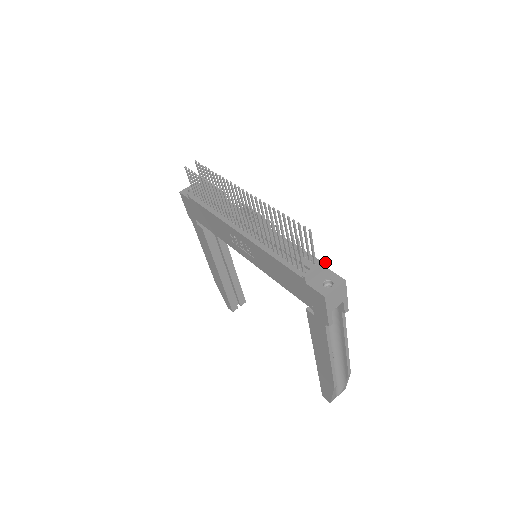
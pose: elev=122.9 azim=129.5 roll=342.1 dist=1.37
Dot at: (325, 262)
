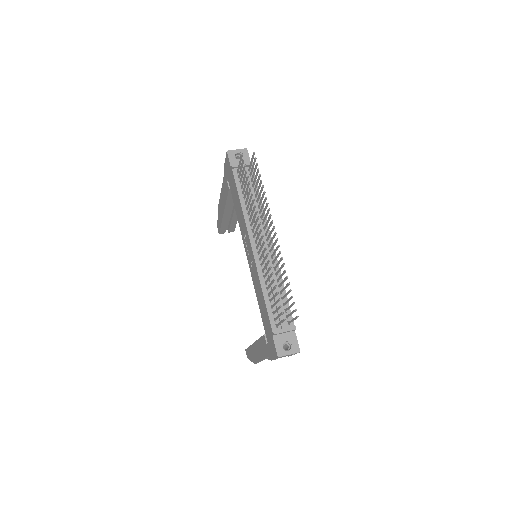
Dot at: occluded
